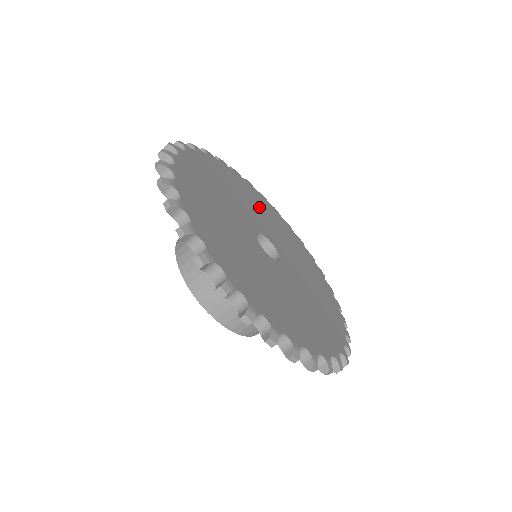
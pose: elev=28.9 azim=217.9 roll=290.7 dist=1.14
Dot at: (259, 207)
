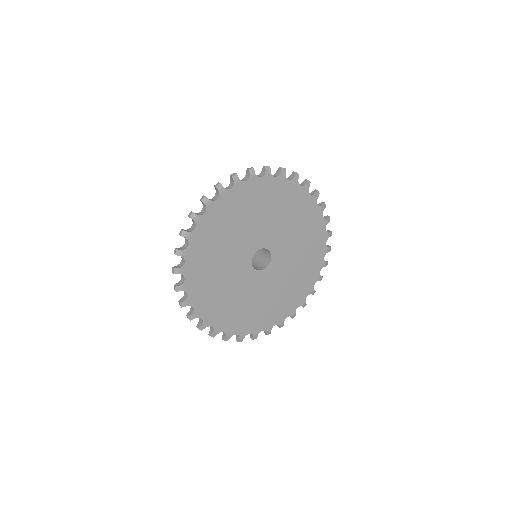
Dot at: (278, 209)
